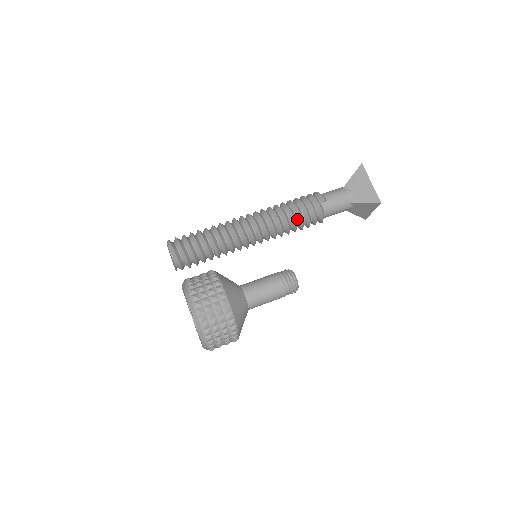
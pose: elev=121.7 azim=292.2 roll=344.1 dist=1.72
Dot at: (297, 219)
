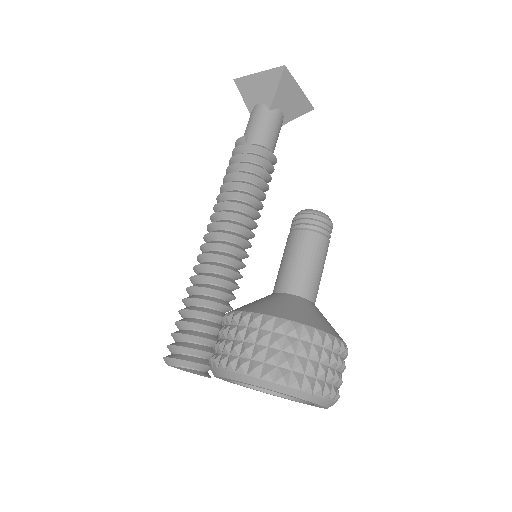
Dot at: (245, 181)
